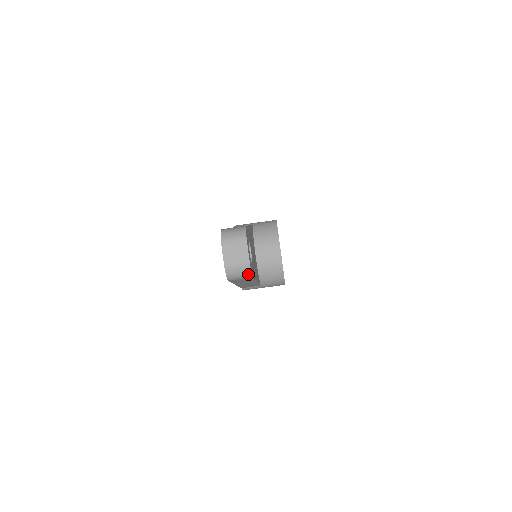
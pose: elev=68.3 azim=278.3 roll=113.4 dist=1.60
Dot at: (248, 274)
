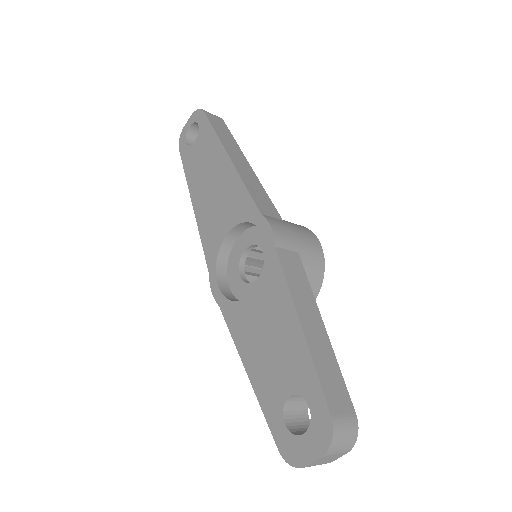
Dot at: occluded
